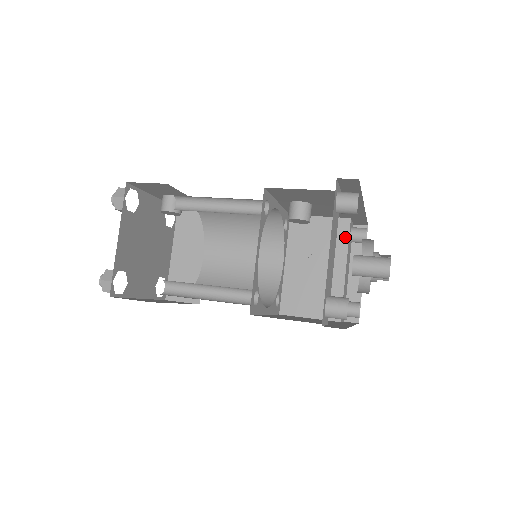
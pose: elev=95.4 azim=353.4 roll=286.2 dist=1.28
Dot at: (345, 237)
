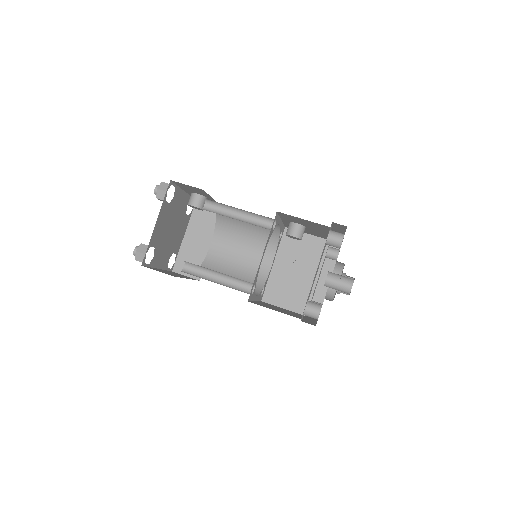
Dot at: (323, 254)
